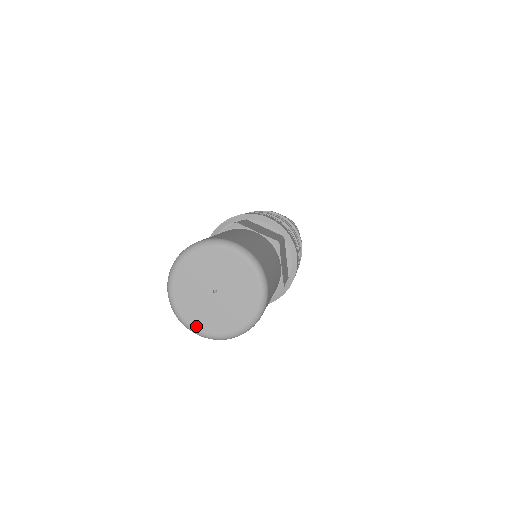
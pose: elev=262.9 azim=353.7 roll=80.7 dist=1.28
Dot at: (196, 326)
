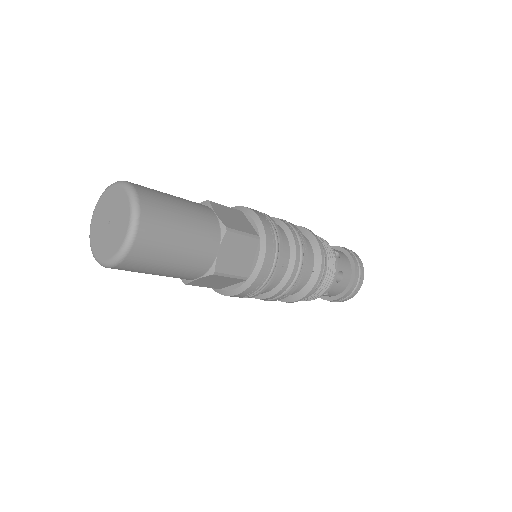
Dot at: (93, 246)
